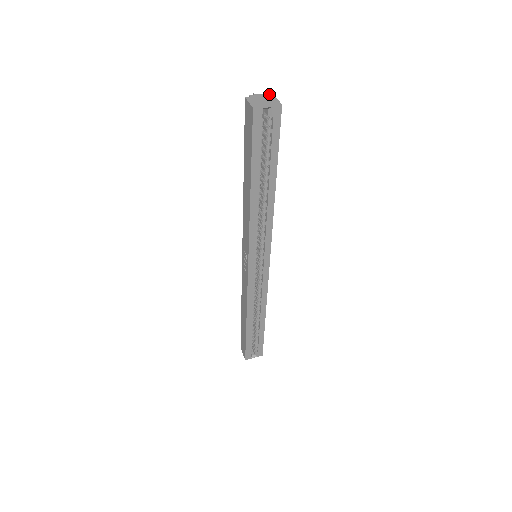
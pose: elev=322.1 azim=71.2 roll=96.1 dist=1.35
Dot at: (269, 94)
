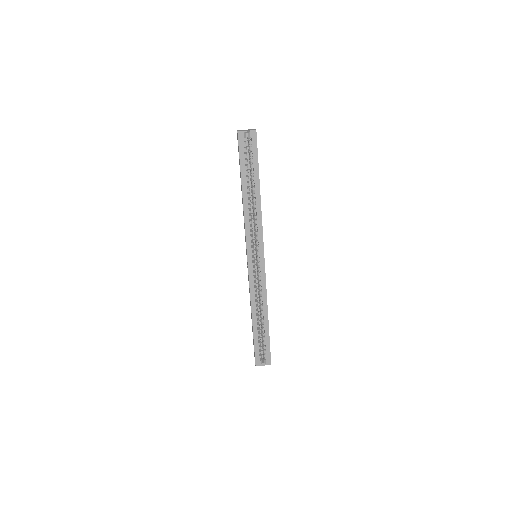
Dot at: (252, 129)
